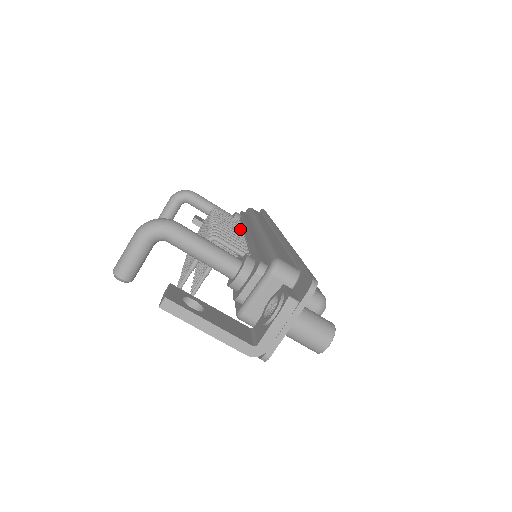
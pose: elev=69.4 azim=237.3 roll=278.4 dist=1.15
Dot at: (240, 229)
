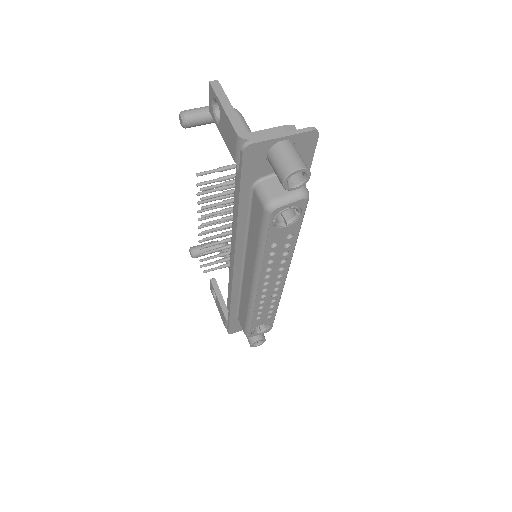
Dot at: occluded
